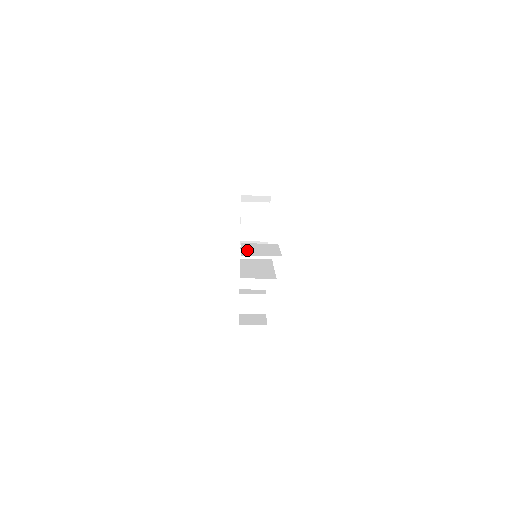
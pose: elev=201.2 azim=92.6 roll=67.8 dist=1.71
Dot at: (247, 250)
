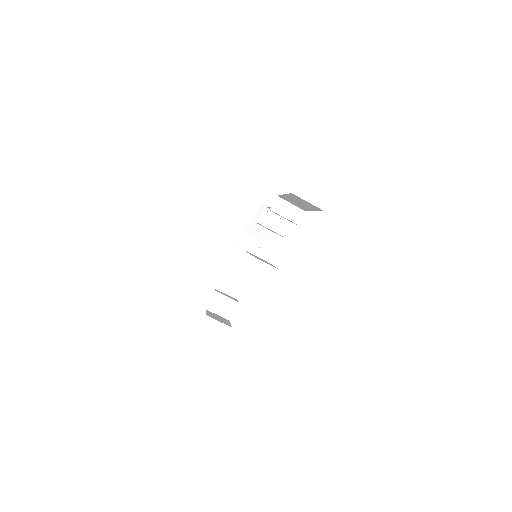
Dot at: occluded
